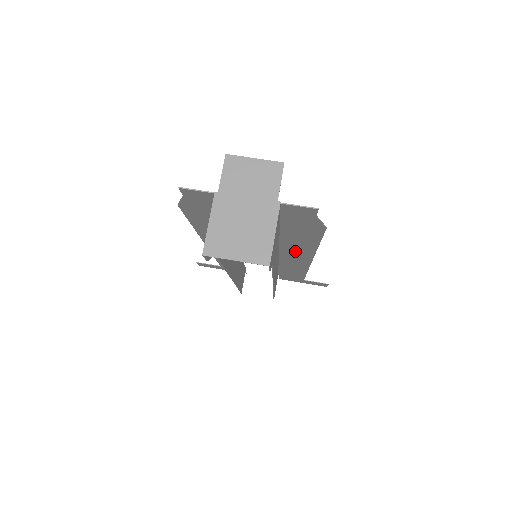
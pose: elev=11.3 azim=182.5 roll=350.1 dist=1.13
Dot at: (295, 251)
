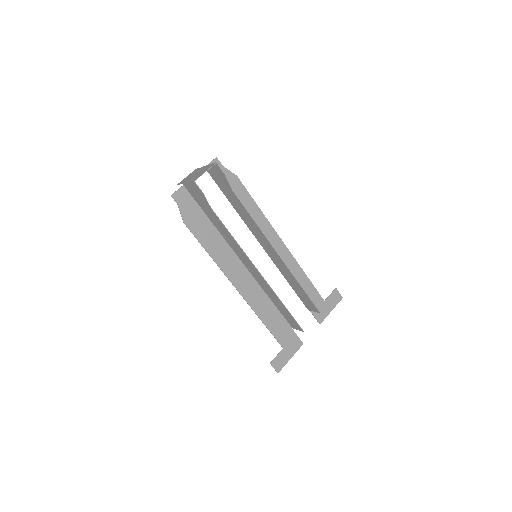
Dot at: occluded
